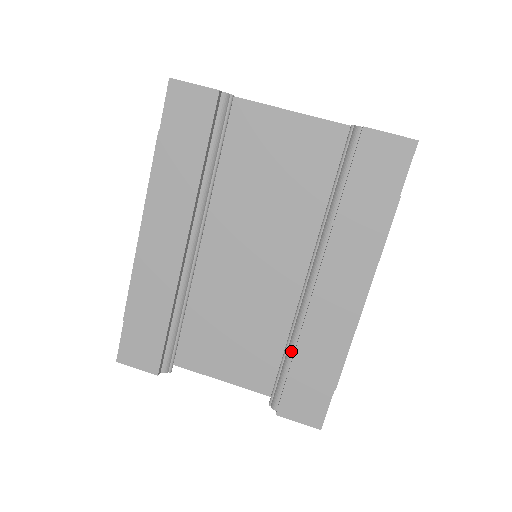
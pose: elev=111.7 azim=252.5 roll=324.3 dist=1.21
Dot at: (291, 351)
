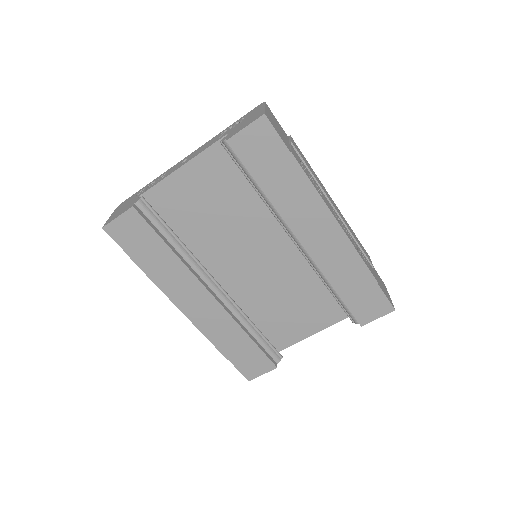
Dot at: (331, 288)
